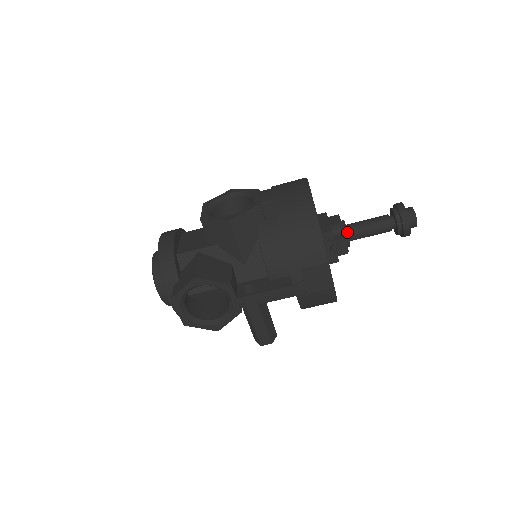
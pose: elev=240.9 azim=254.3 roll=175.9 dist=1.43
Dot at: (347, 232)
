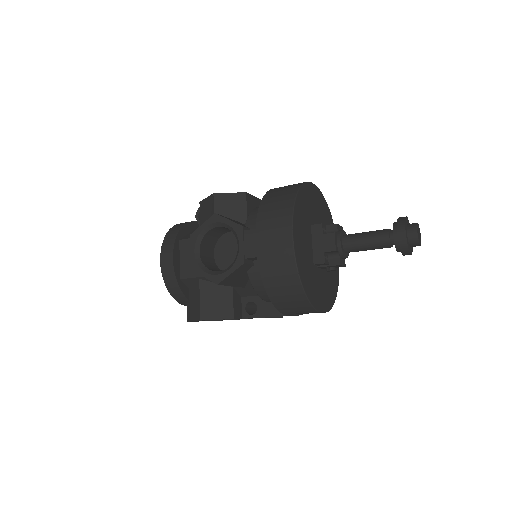
Dot at: (343, 255)
